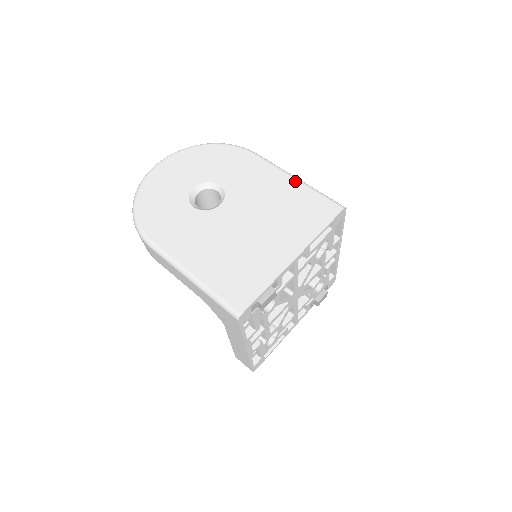
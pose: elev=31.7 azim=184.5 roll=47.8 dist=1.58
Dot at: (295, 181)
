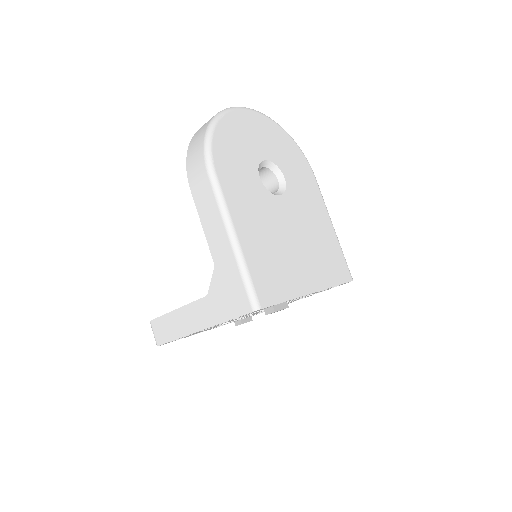
Dot at: (333, 228)
